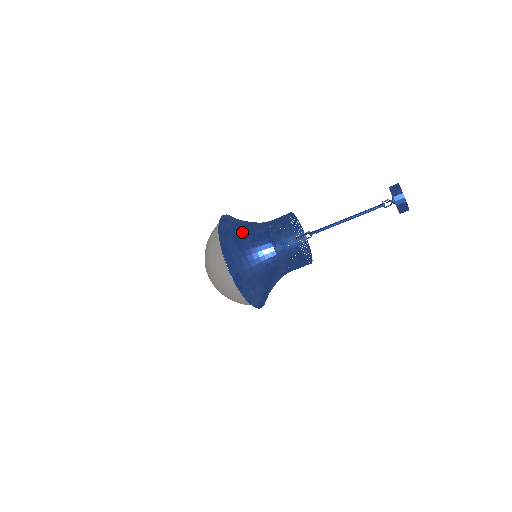
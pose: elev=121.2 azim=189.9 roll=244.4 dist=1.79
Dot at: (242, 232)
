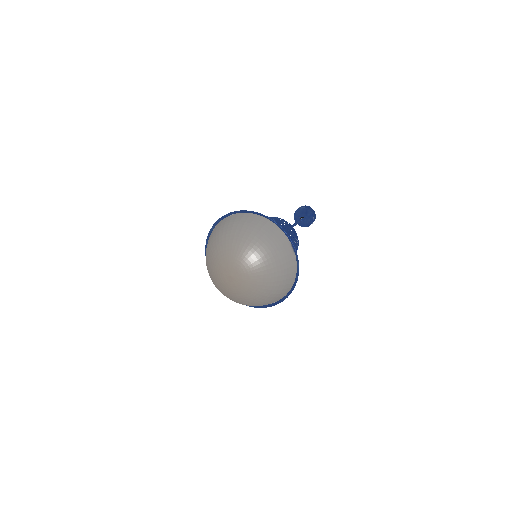
Dot at: occluded
